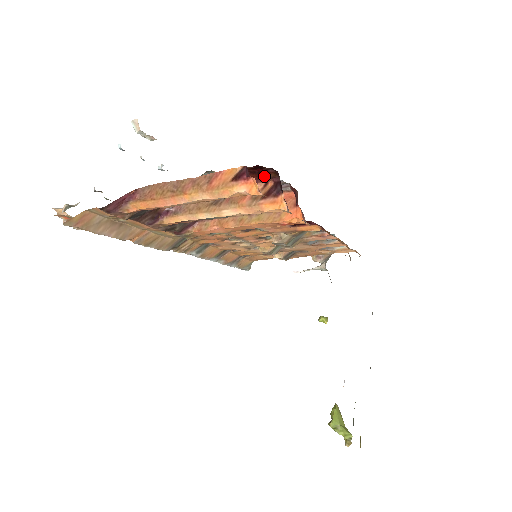
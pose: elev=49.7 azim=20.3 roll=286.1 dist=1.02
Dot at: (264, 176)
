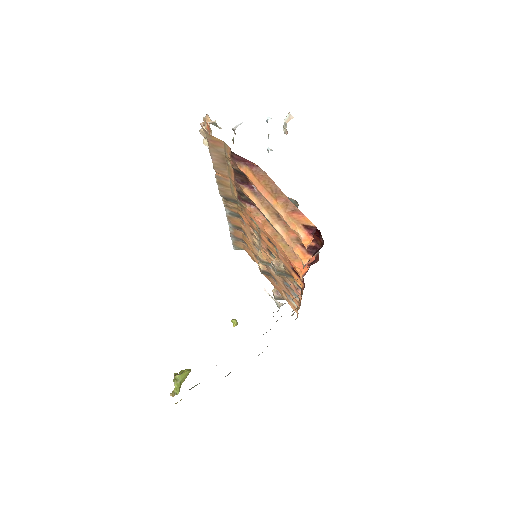
Dot at: (315, 237)
